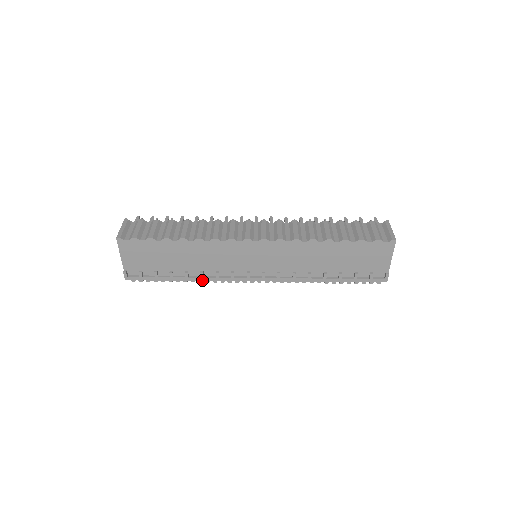
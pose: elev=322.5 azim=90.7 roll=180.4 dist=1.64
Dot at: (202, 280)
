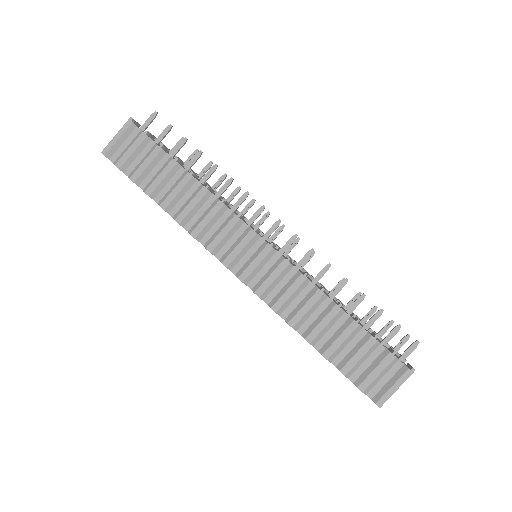
Dot at: occluded
